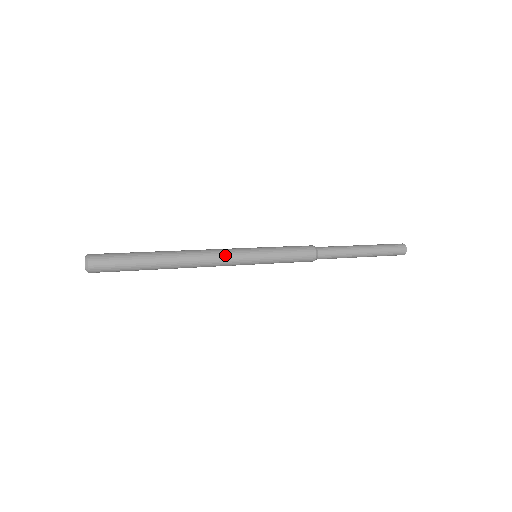
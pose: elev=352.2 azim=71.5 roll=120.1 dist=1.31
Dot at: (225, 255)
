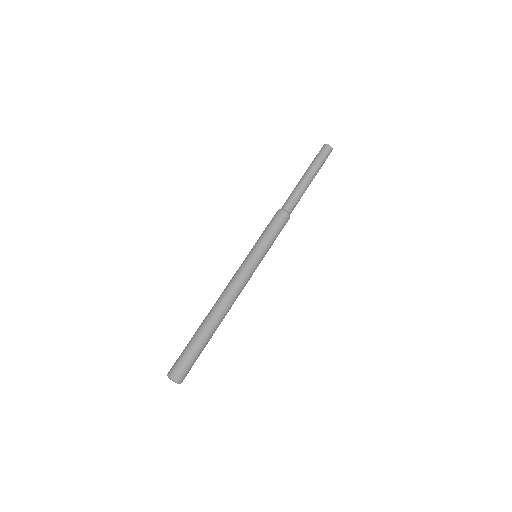
Dot at: (243, 279)
